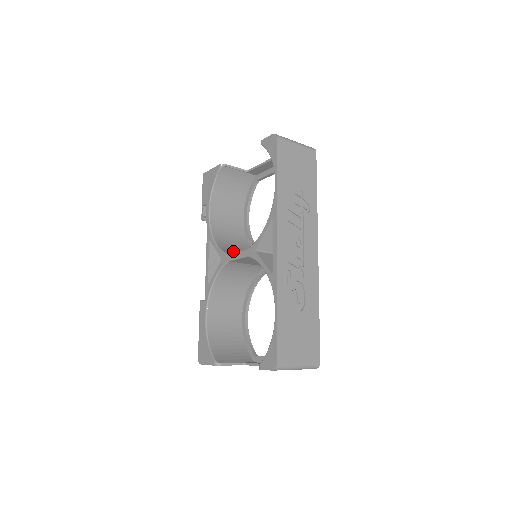
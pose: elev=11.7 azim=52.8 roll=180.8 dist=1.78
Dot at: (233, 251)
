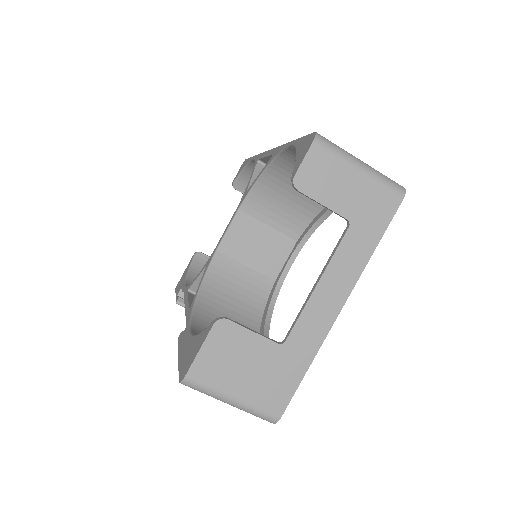
Dot at: occluded
